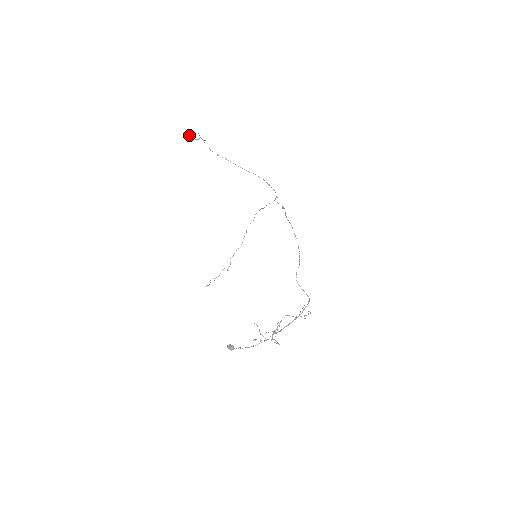
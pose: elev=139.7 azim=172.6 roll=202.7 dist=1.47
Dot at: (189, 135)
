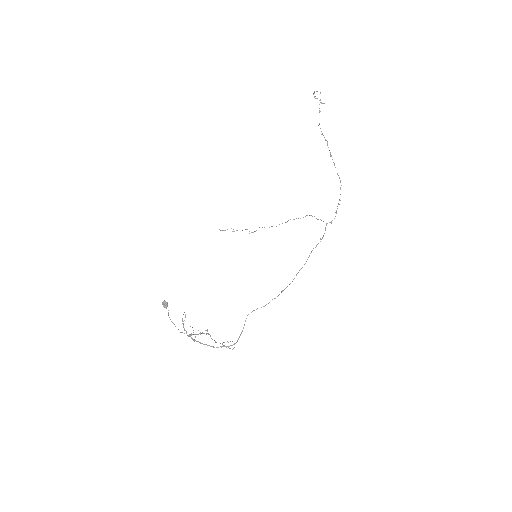
Dot at: (314, 93)
